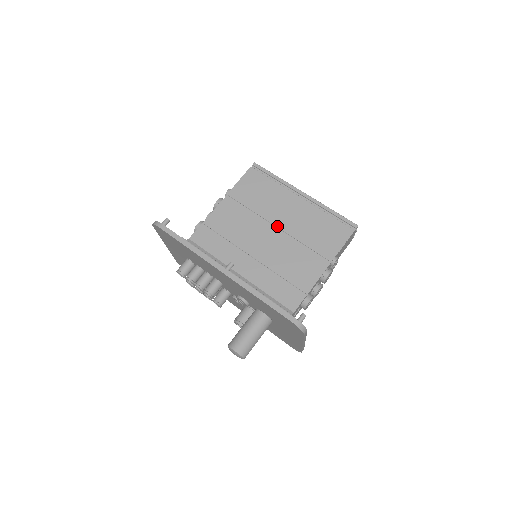
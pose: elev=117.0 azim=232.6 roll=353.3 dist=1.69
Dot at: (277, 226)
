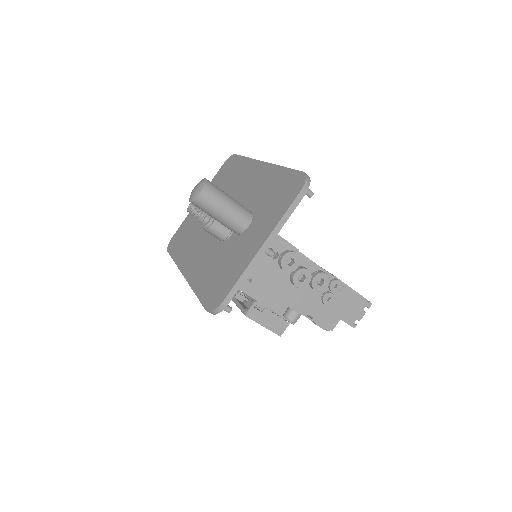
Dot at: occluded
